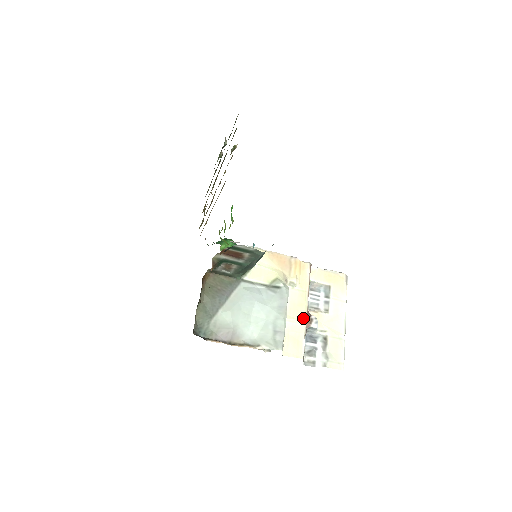
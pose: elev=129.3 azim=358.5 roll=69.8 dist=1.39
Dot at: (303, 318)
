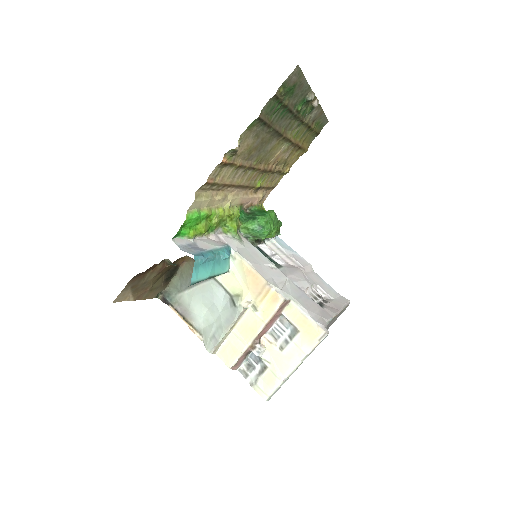
Dot at: (248, 341)
